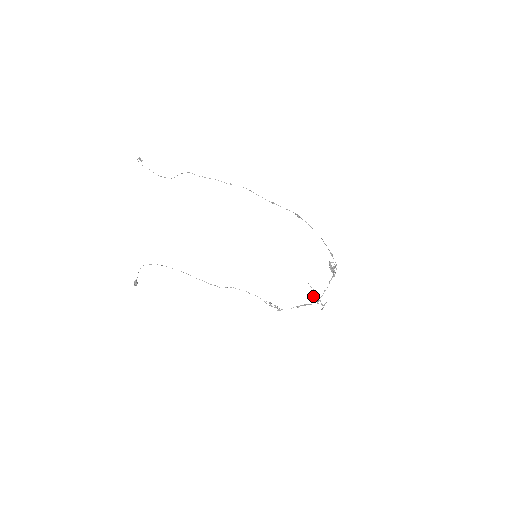
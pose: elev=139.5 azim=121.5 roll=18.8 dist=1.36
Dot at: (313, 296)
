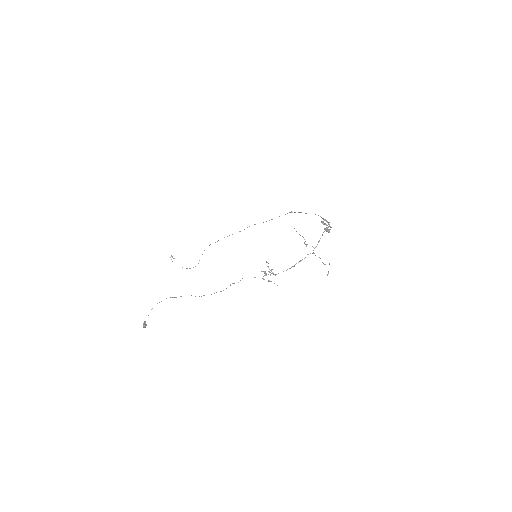
Dot at: (305, 244)
